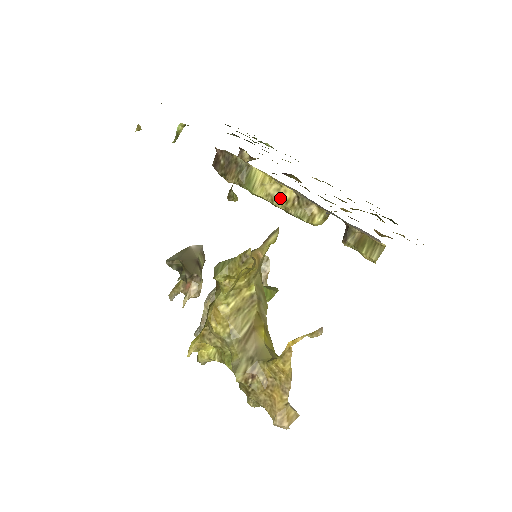
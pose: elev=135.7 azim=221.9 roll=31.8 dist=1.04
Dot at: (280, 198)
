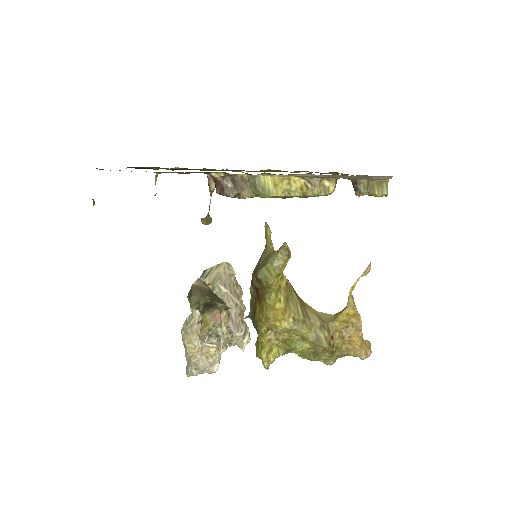
Dot at: (295, 189)
